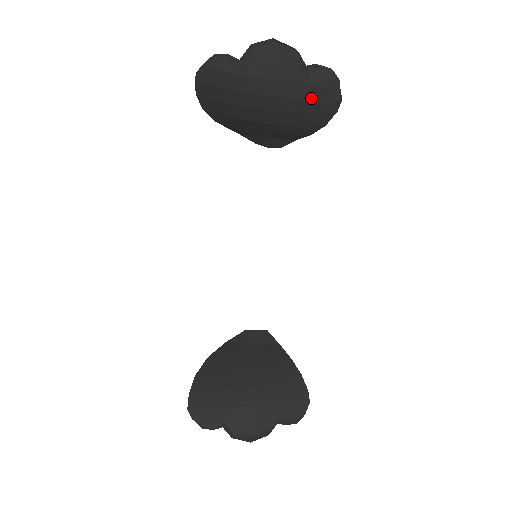
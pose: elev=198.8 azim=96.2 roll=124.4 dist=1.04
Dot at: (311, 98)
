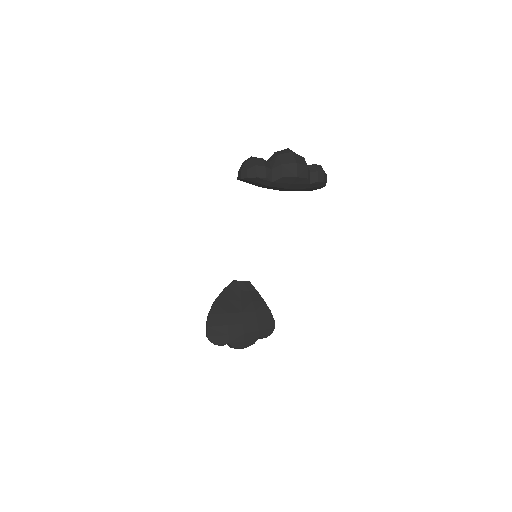
Dot at: (309, 187)
